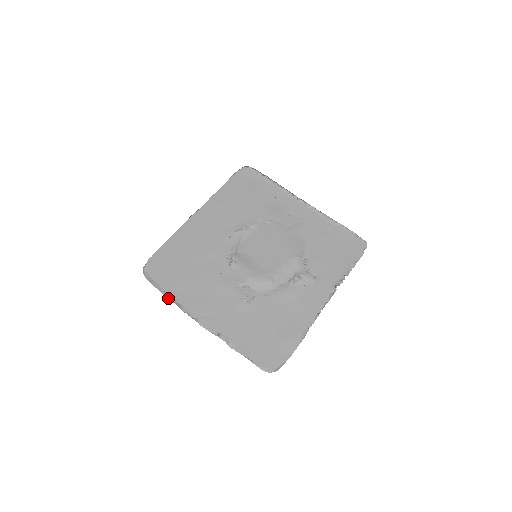
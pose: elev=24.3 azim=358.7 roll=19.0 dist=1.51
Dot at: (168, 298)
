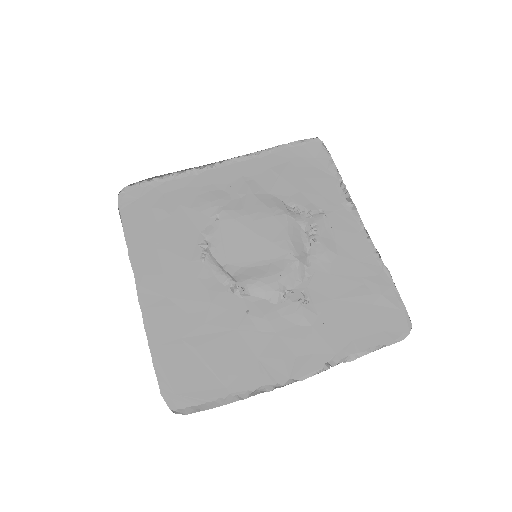
Dot at: (238, 400)
